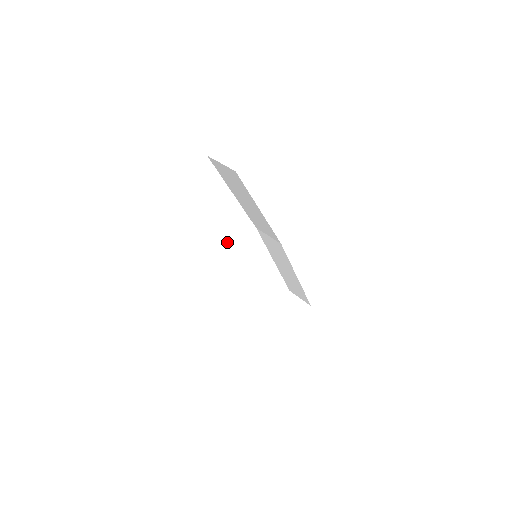
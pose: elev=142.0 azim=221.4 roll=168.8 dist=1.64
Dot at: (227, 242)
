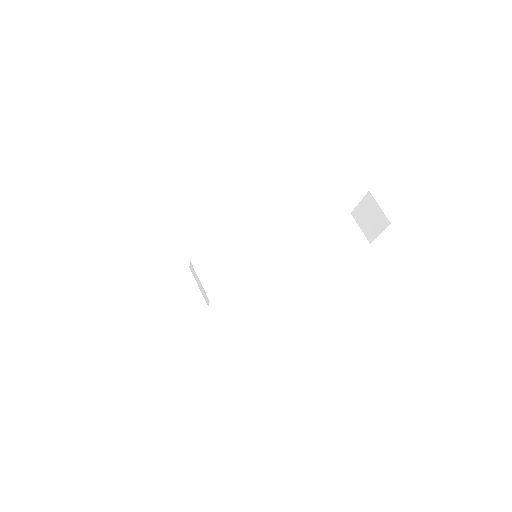
Dot at: (199, 284)
